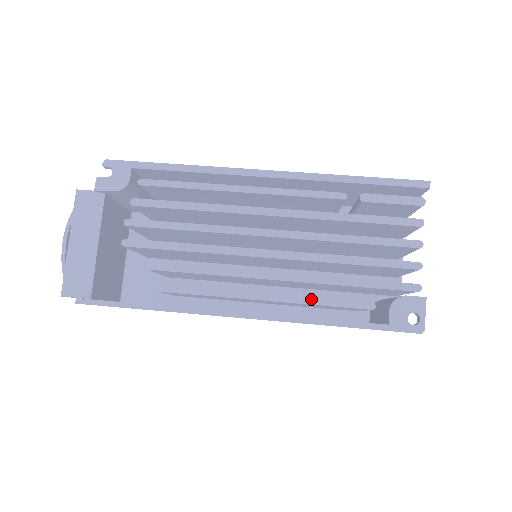
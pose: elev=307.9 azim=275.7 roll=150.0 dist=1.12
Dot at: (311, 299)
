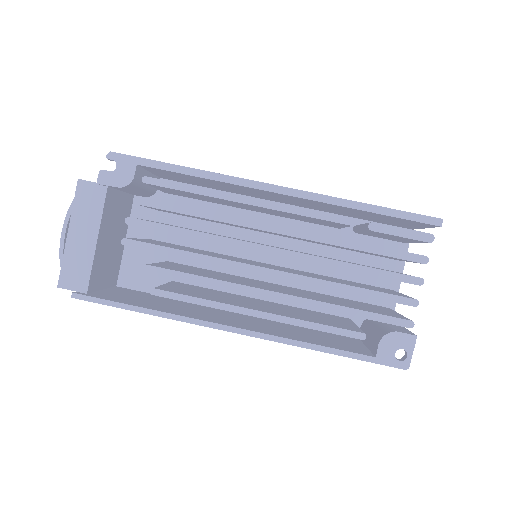
Dot at: (304, 322)
